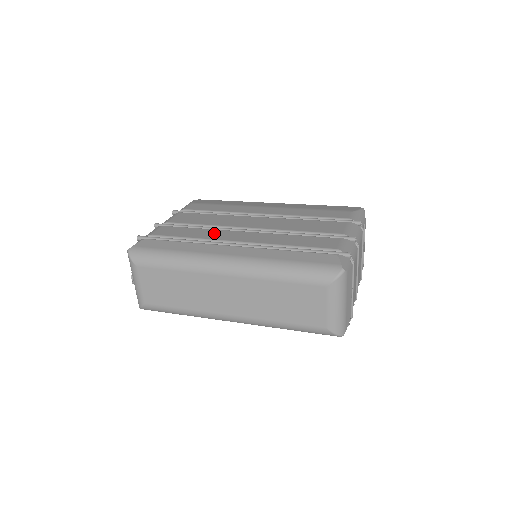
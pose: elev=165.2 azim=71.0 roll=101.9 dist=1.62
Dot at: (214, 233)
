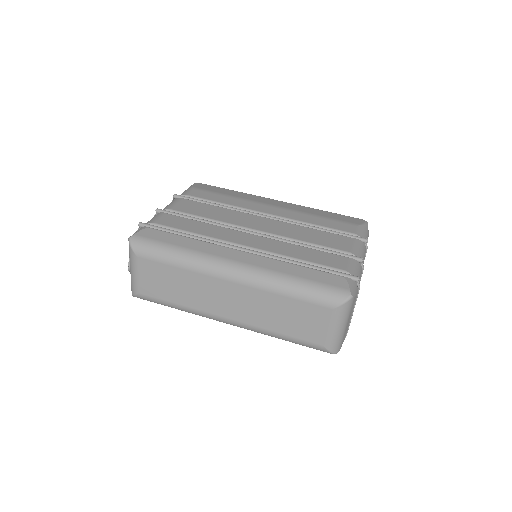
Dot at: (220, 231)
